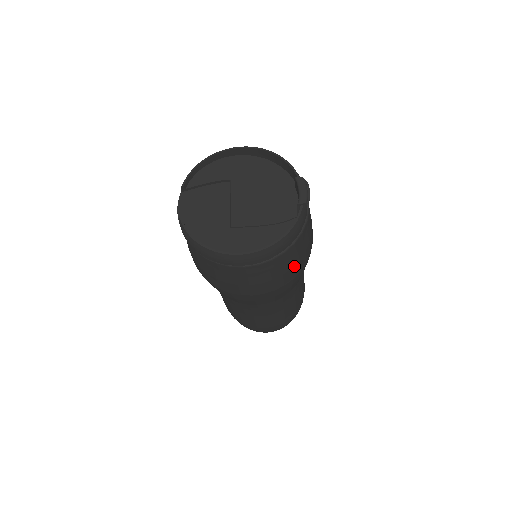
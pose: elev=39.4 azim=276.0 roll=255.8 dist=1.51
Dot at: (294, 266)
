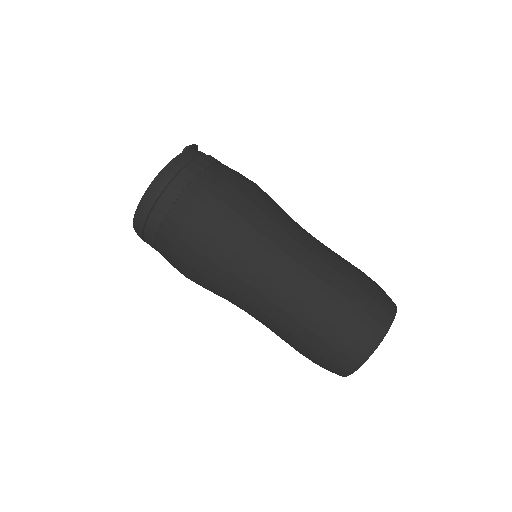
Dot at: (212, 191)
